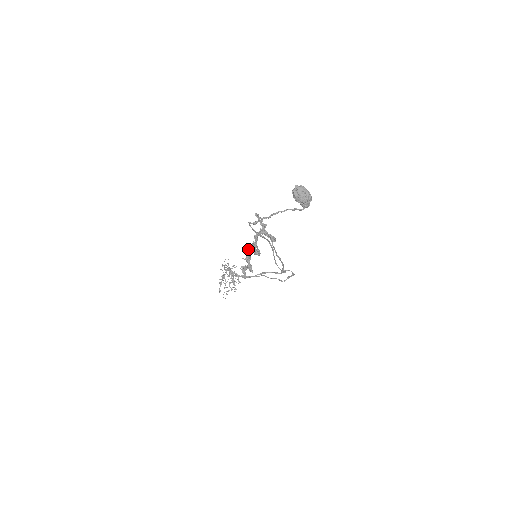
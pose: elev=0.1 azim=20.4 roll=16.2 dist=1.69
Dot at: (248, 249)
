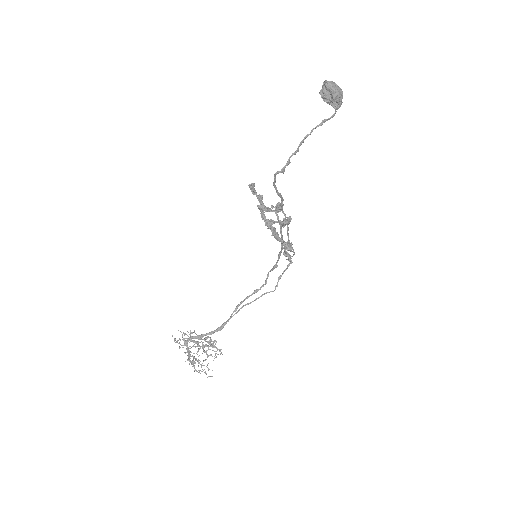
Dot at: (271, 227)
